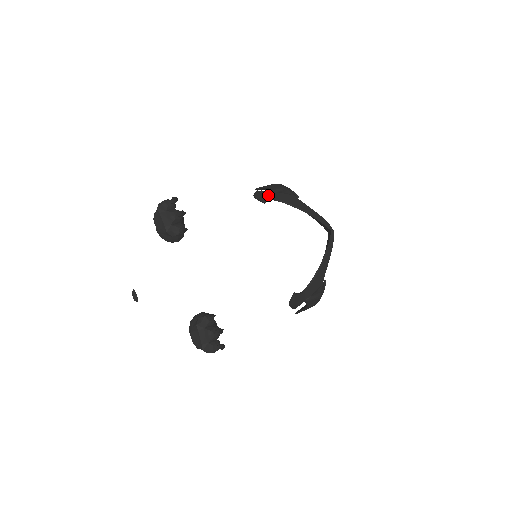
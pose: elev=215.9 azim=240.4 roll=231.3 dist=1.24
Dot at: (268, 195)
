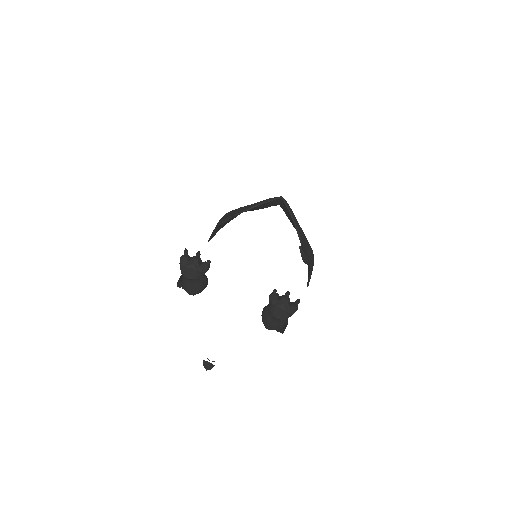
Dot at: occluded
